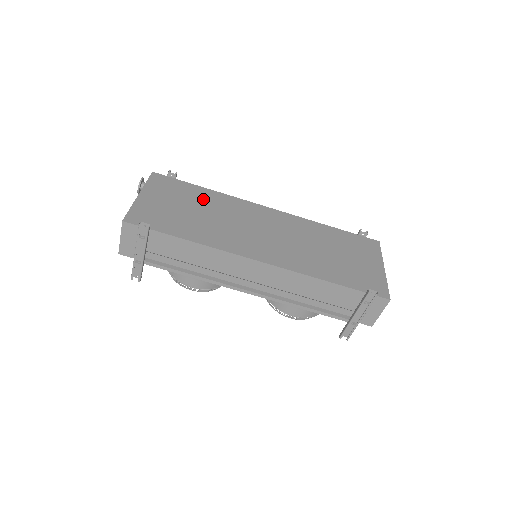
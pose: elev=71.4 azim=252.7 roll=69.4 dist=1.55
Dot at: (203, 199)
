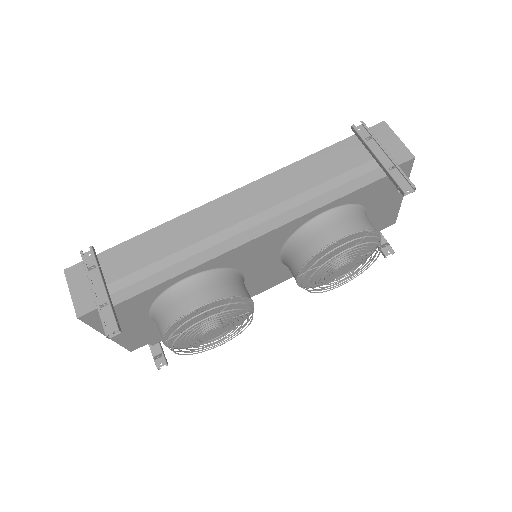
Dot at: occluded
